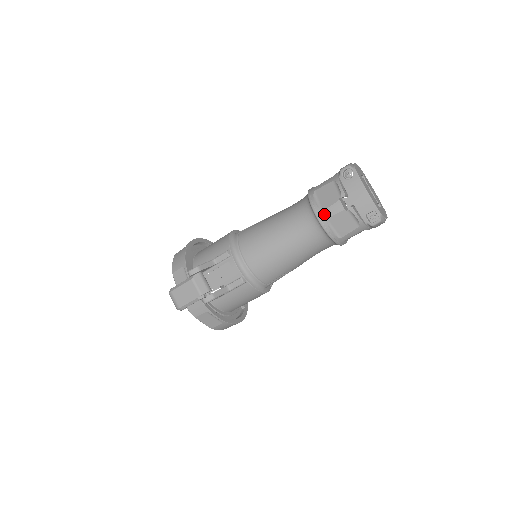
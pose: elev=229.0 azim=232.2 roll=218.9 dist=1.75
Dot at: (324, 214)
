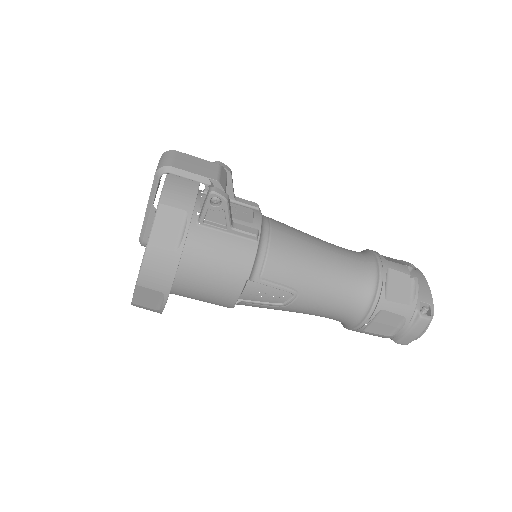
Dot at: (387, 262)
